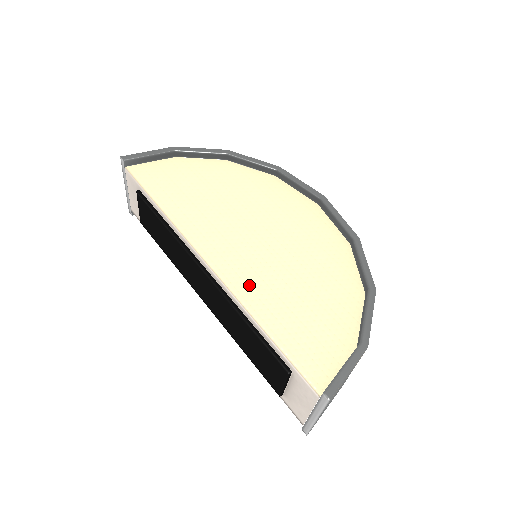
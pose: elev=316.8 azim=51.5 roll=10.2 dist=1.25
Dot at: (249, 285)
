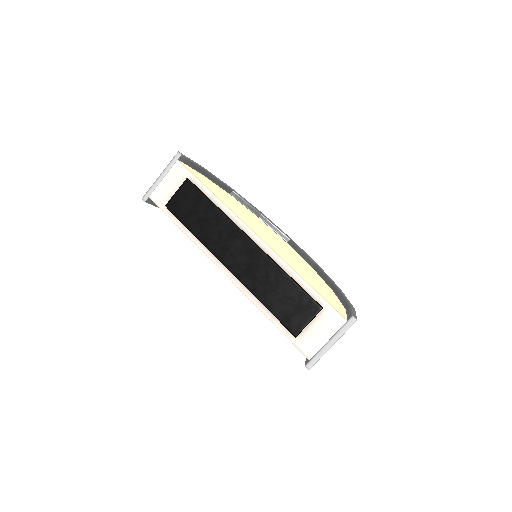
Dot at: (284, 257)
